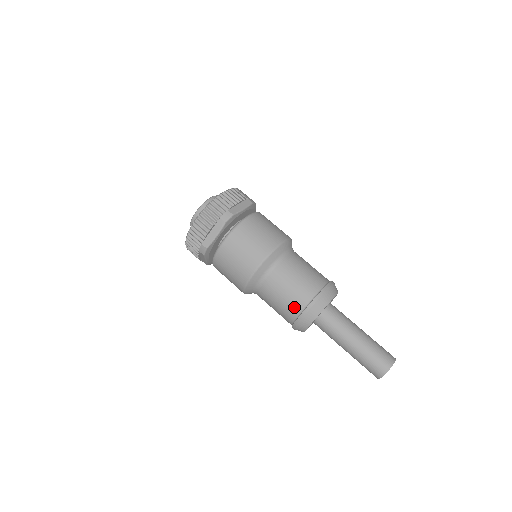
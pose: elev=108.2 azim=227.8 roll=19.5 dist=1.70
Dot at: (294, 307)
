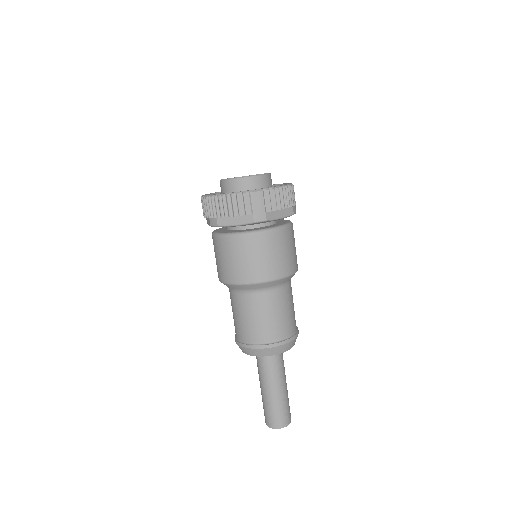
Dot at: occluded
